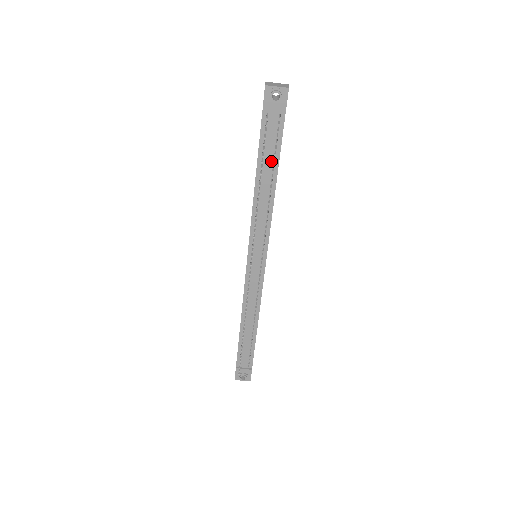
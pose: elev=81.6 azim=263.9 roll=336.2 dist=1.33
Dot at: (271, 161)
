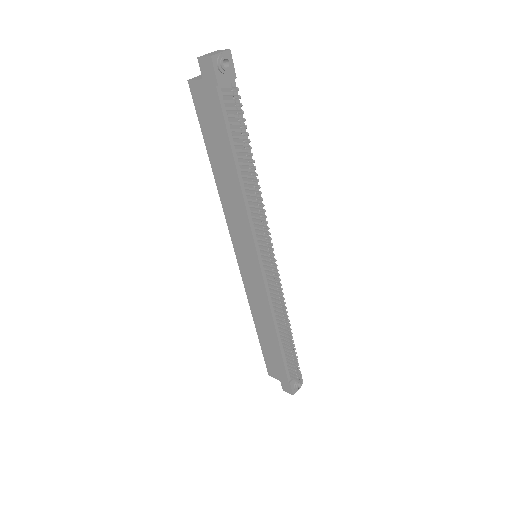
Dot at: occluded
